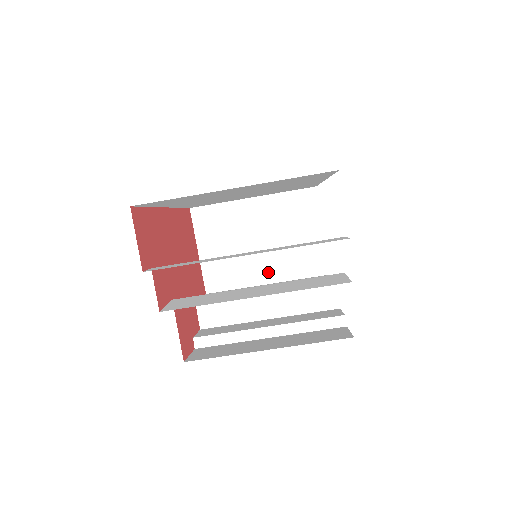
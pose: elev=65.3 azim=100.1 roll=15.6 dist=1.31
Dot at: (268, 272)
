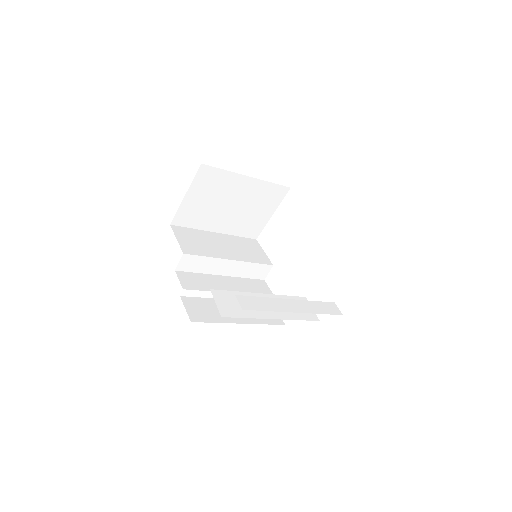
Dot at: (222, 226)
